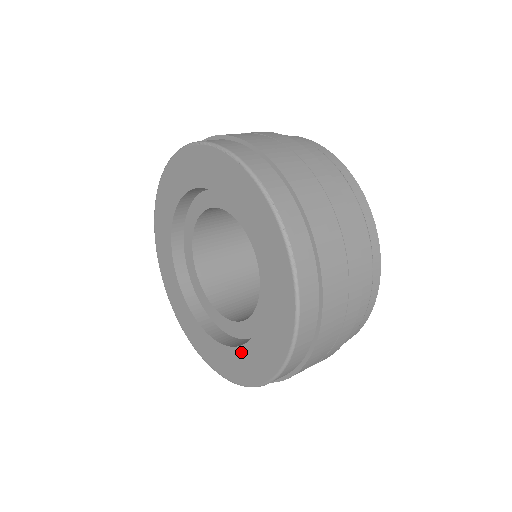
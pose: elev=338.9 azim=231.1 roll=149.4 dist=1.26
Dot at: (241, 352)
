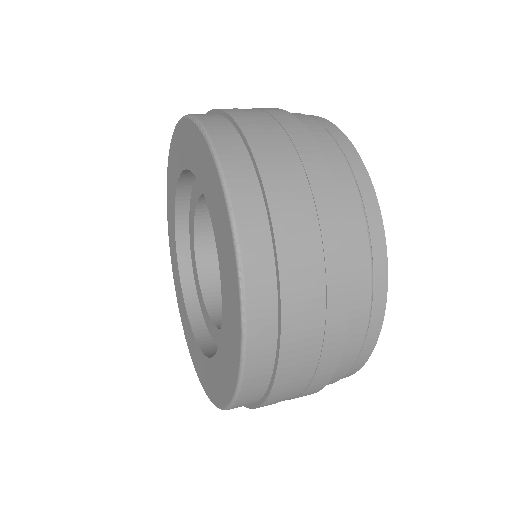
Dot at: (205, 361)
